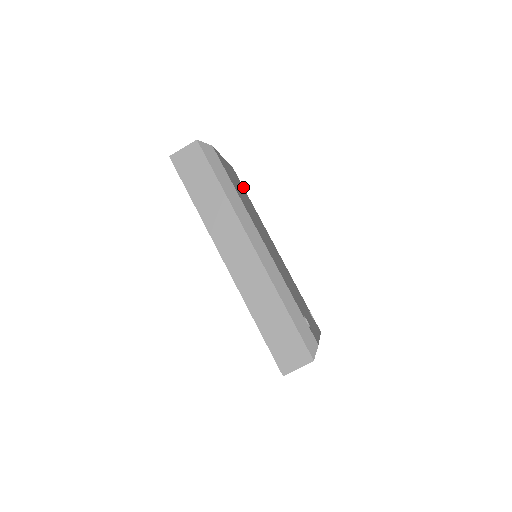
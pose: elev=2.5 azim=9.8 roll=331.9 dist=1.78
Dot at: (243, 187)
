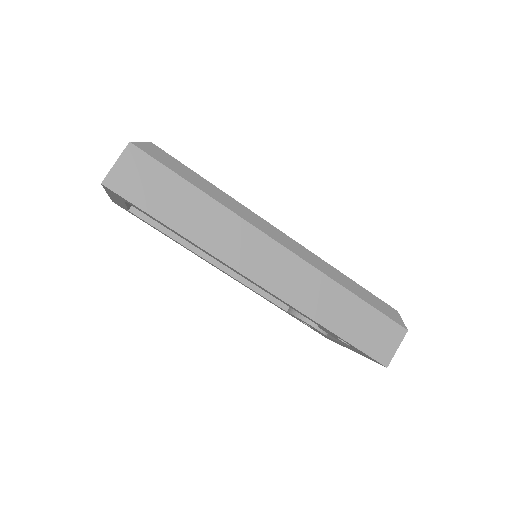
Dot at: occluded
